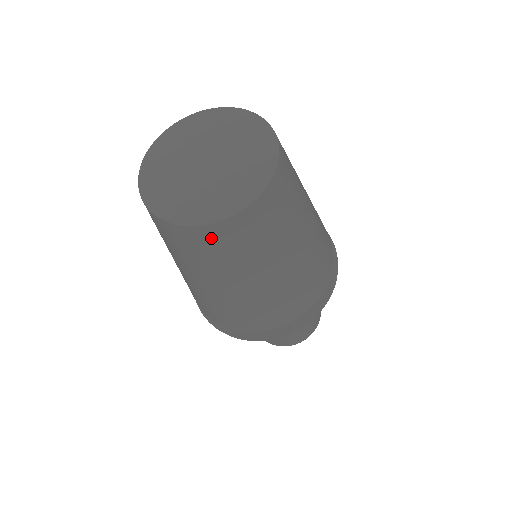
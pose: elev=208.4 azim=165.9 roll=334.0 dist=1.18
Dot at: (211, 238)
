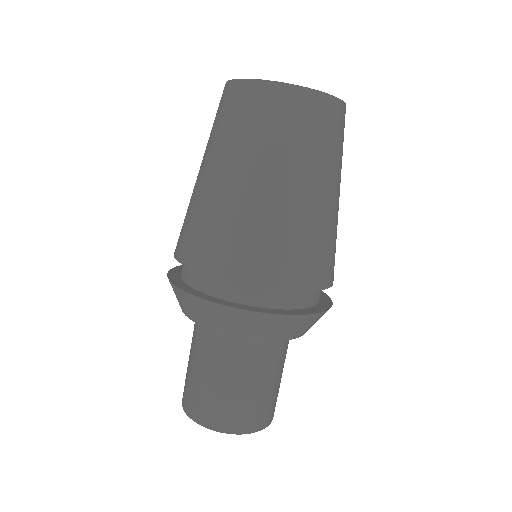
Dot at: (289, 103)
